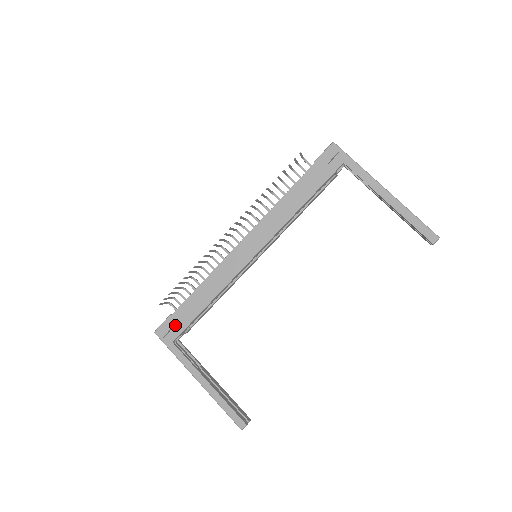
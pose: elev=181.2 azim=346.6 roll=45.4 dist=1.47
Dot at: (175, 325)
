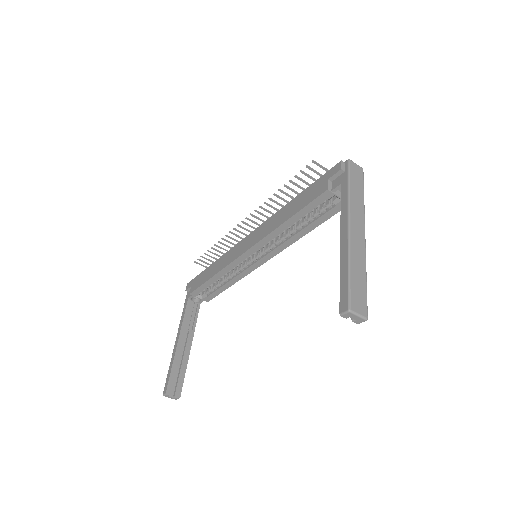
Dot at: (194, 284)
